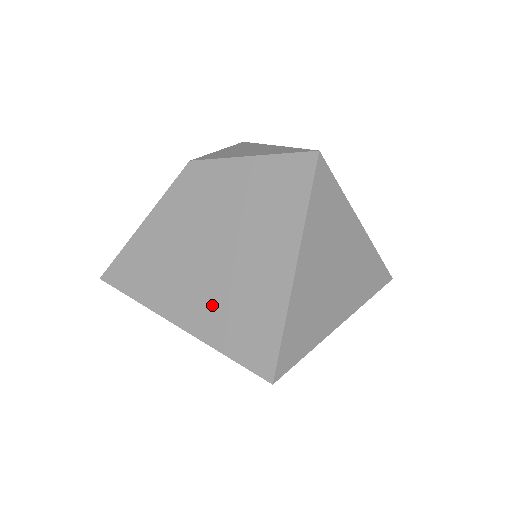
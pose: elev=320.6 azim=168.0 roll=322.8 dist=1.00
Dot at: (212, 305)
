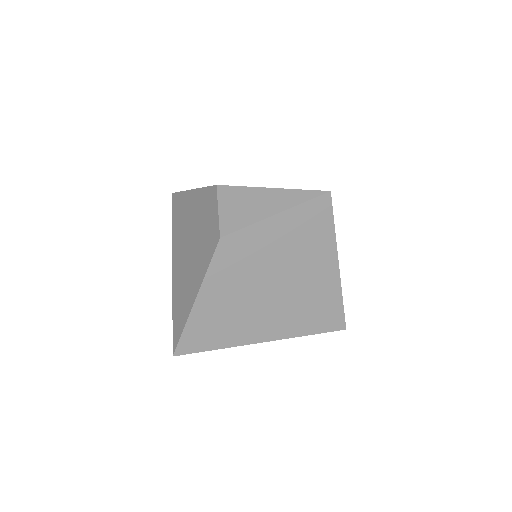
Dot at: (288, 316)
